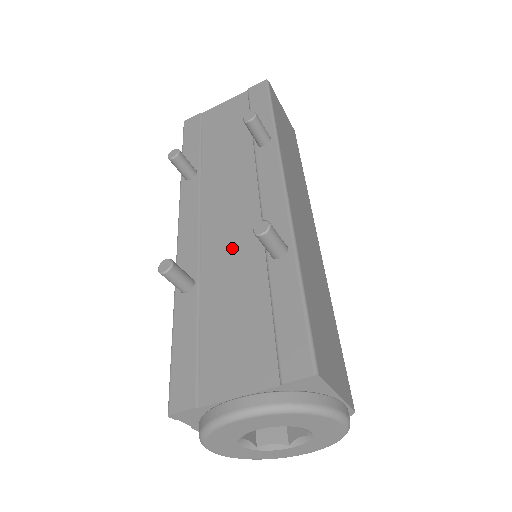
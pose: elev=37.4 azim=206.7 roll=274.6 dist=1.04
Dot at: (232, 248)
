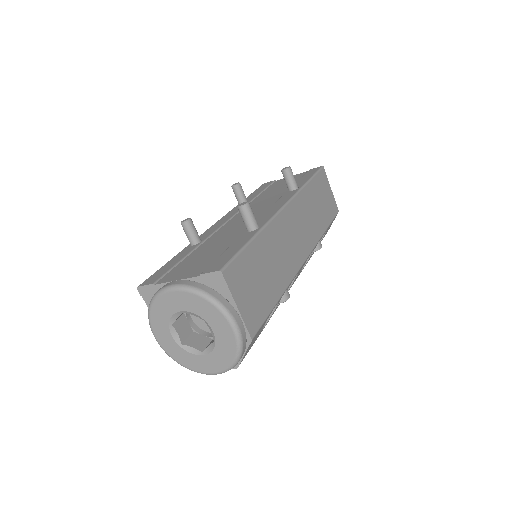
Dot at: (233, 229)
